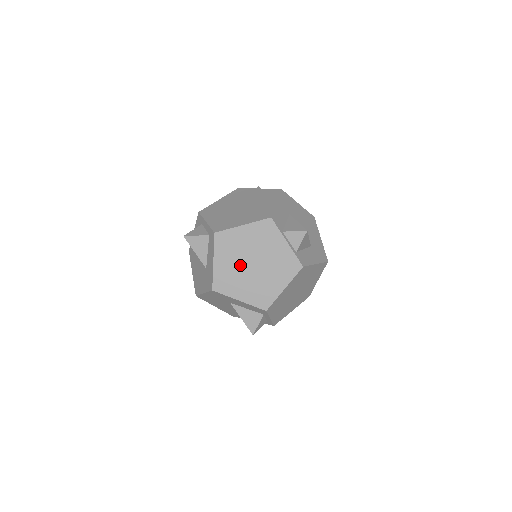
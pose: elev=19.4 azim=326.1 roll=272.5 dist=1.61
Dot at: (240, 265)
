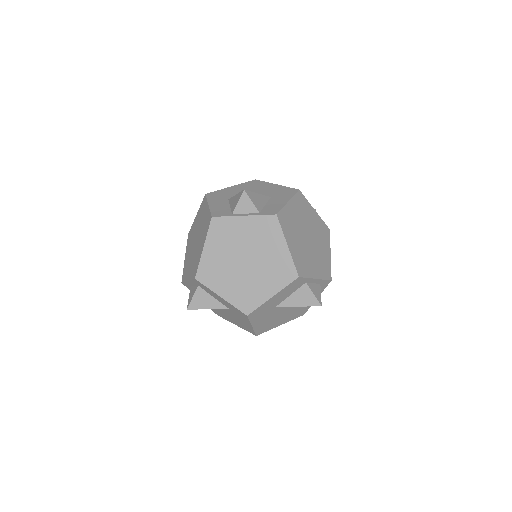
Dot at: (239, 274)
